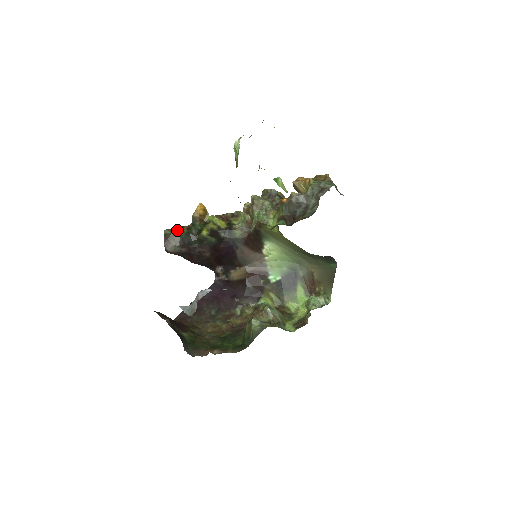
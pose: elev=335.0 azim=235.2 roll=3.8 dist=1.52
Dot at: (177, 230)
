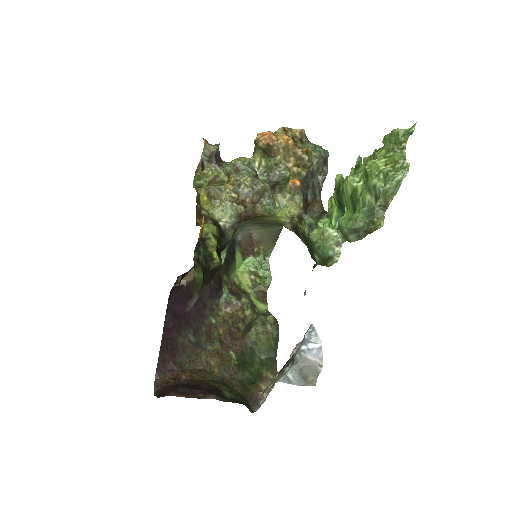
Dot at: (197, 275)
